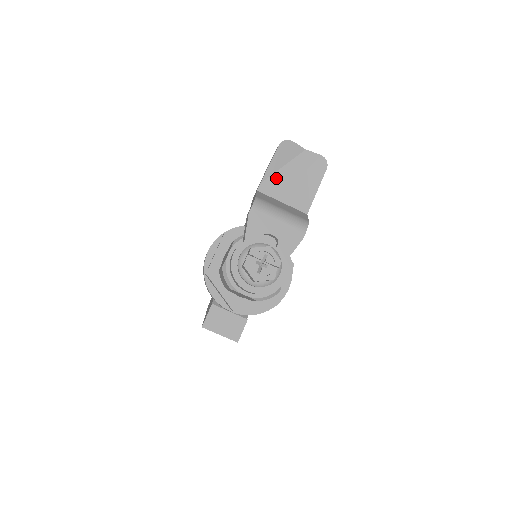
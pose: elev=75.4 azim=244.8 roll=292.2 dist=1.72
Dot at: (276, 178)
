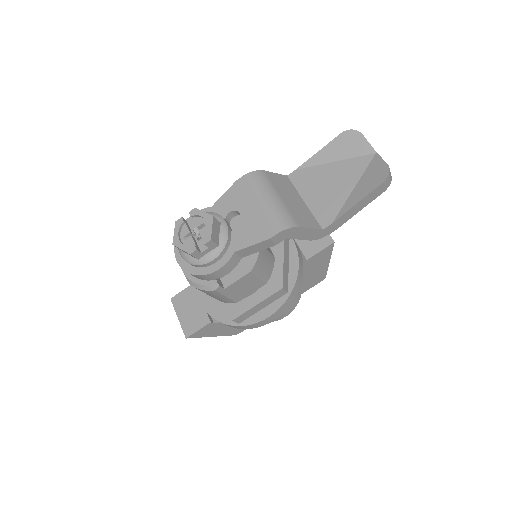
Dot at: (317, 171)
